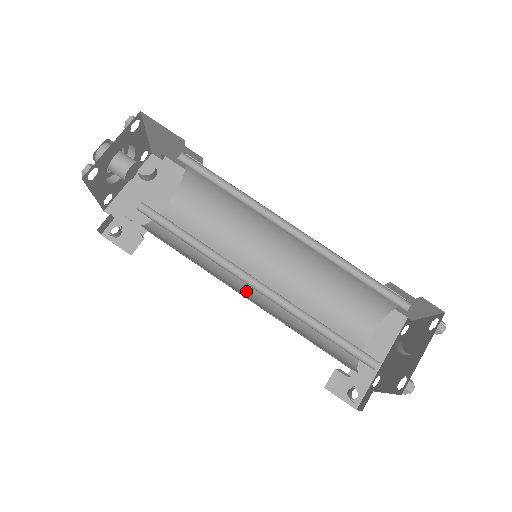
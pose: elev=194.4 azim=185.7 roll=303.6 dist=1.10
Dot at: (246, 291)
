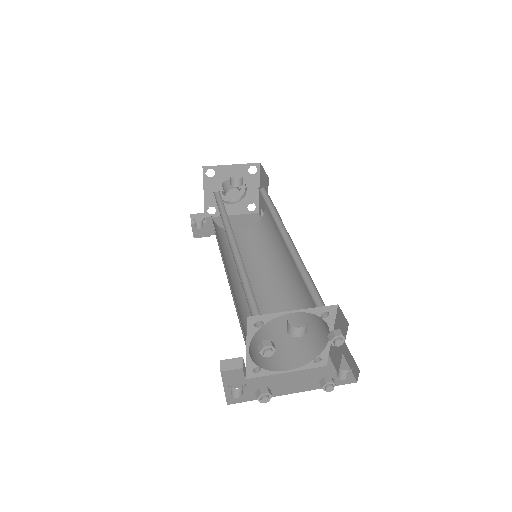
Dot at: (233, 279)
